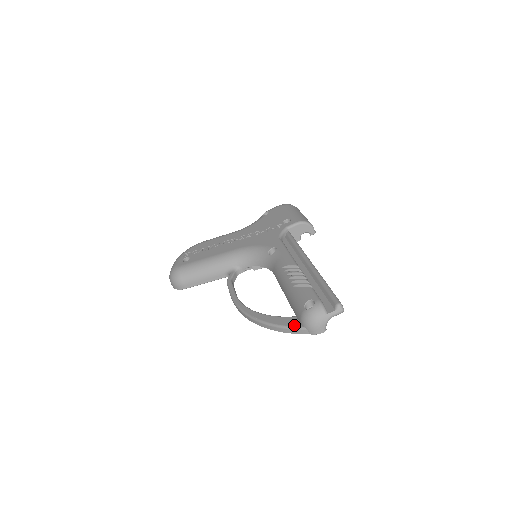
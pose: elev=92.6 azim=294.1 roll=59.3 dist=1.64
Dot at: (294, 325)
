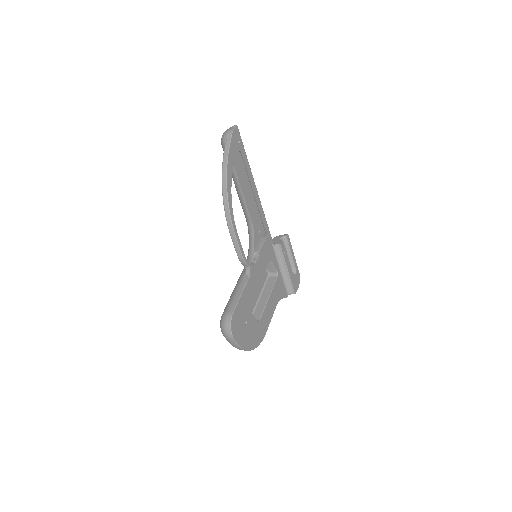
Dot at: (225, 149)
